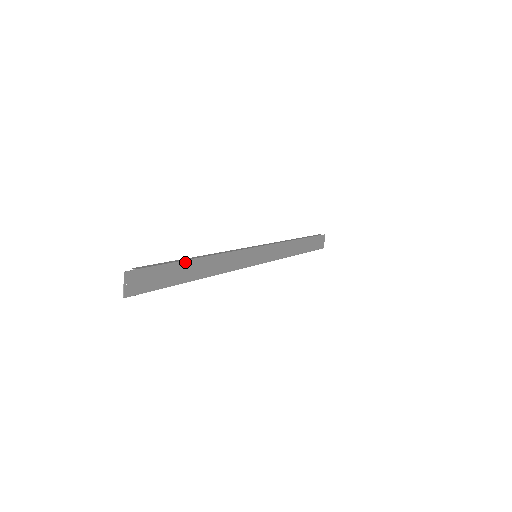
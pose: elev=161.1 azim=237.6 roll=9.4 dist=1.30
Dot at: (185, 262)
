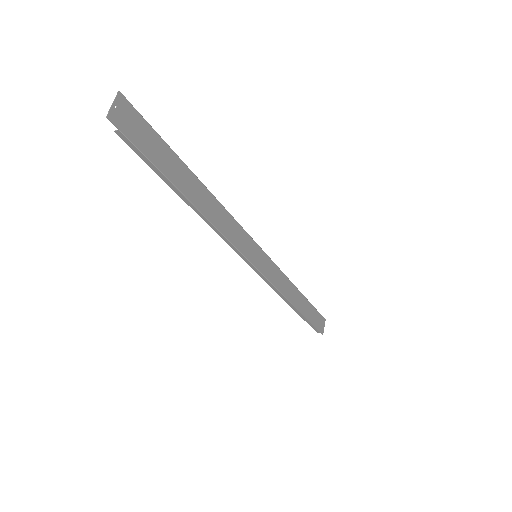
Dot at: (184, 166)
